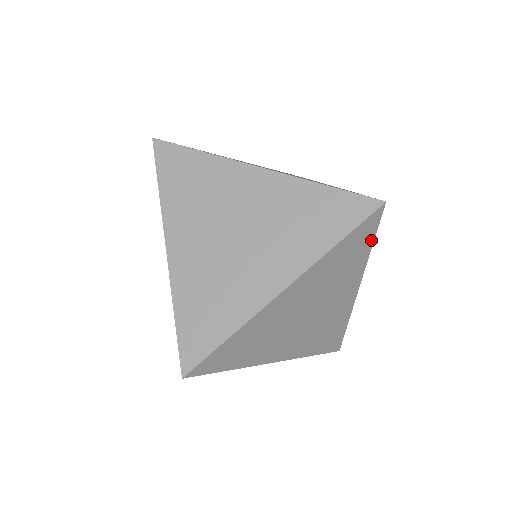
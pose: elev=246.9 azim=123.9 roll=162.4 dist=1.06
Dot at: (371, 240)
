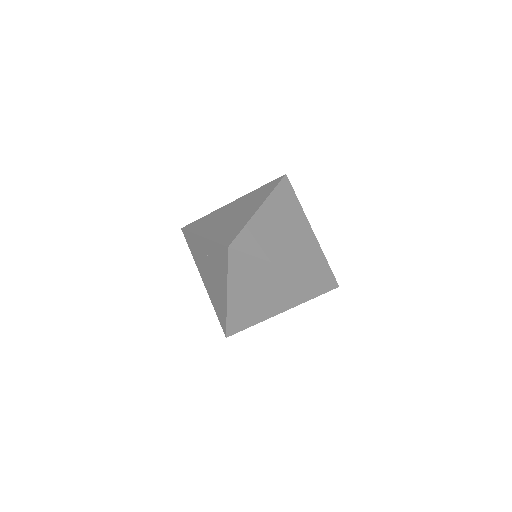
Dot at: (316, 295)
